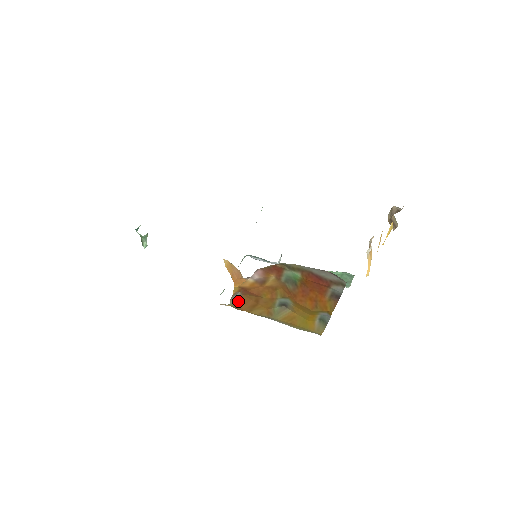
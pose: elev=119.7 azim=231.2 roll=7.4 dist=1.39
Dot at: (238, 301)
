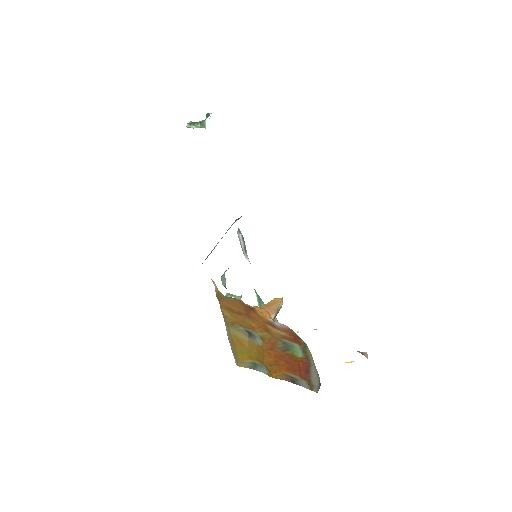
Dot at: (229, 298)
